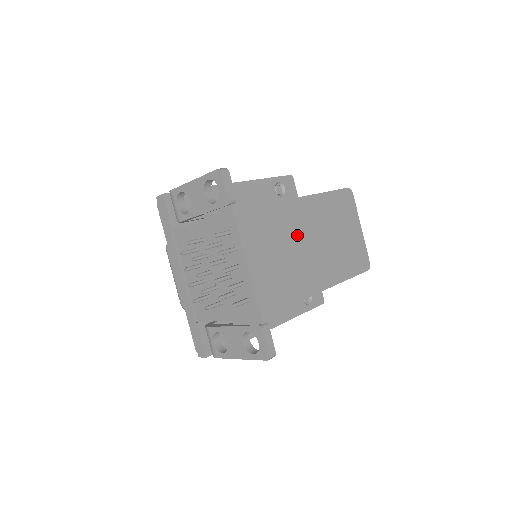
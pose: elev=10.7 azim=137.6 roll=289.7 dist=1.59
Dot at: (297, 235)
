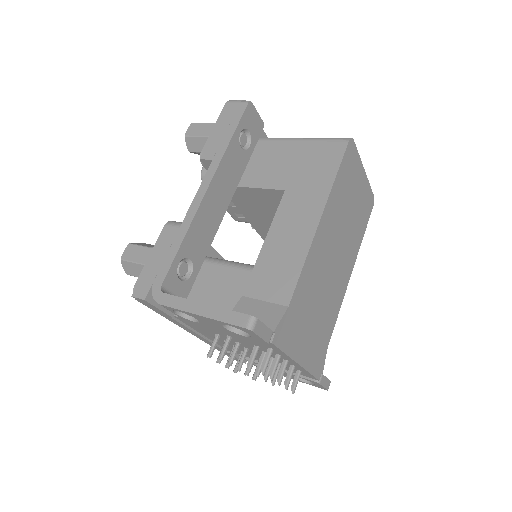
Dot at: (322, 273)
